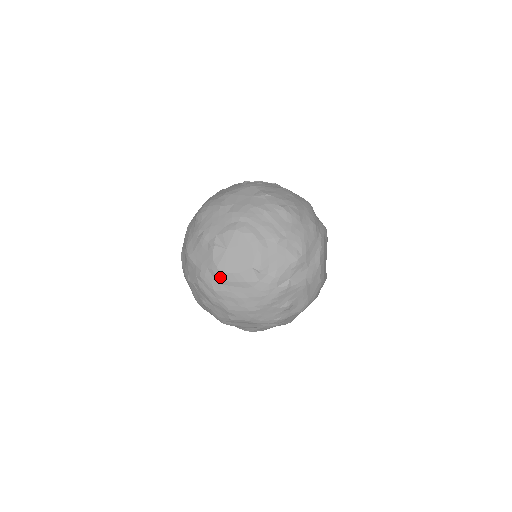
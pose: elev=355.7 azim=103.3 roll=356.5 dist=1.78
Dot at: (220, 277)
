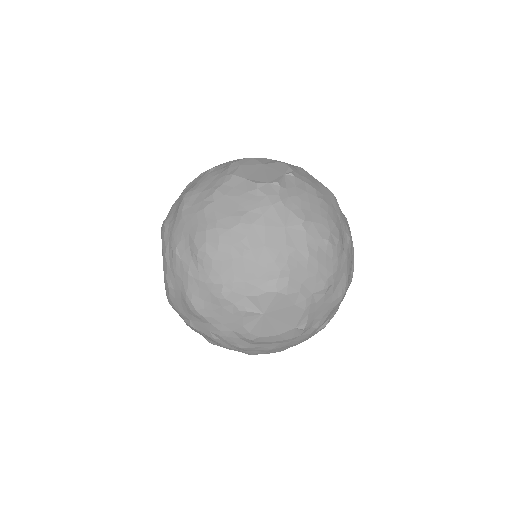
Dot at: (252, 341)
